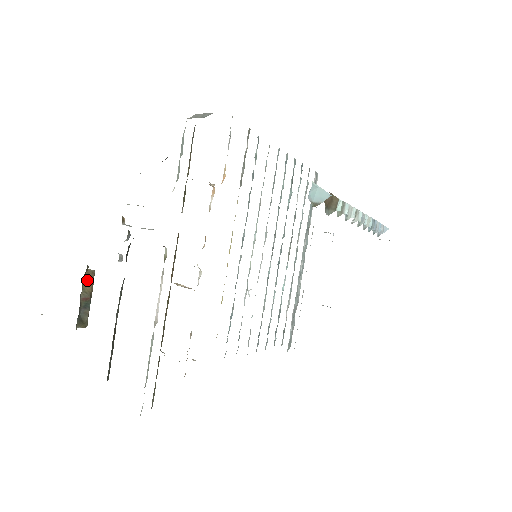
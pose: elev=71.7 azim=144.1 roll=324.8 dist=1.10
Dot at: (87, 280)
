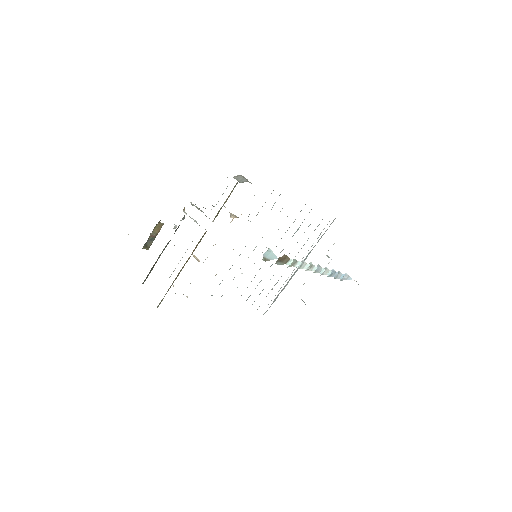
Dot at: (157, 227)
